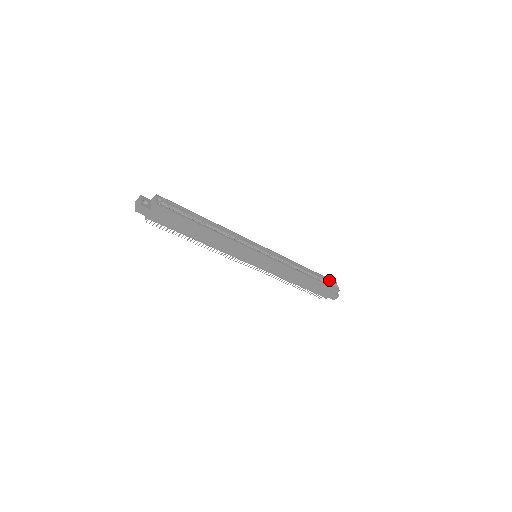
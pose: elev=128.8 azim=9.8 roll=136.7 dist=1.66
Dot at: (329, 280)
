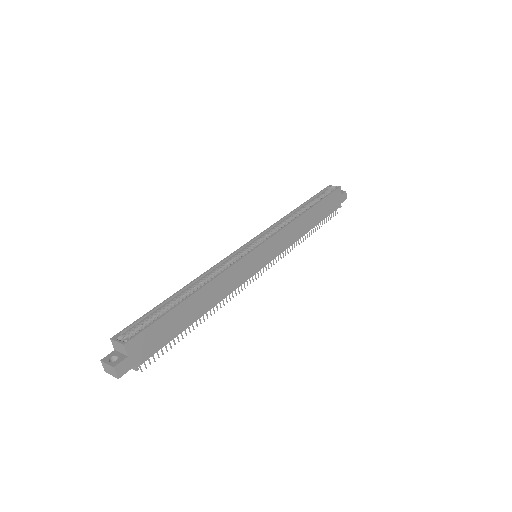
Dot at: (322, 192)
